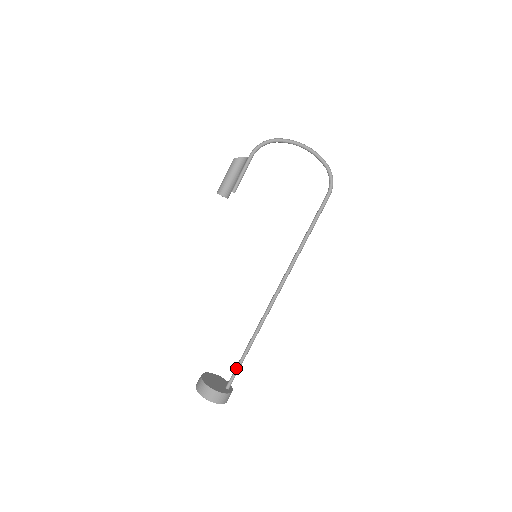
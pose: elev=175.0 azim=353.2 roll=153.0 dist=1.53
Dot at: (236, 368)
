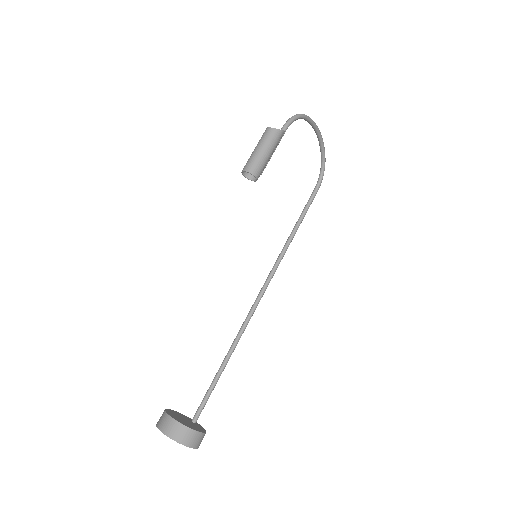
Dot at: (209, 394)
